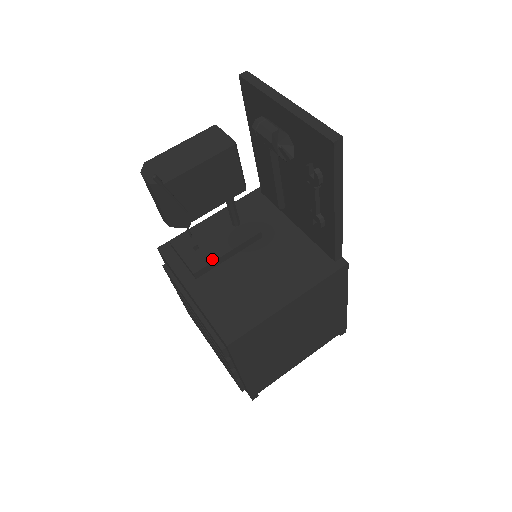
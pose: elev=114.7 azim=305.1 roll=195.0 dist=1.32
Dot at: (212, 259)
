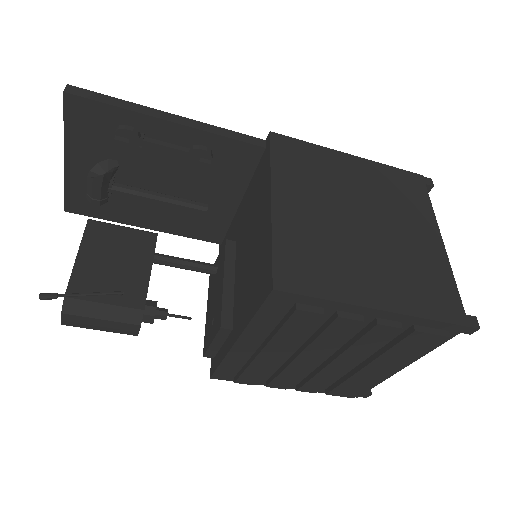
Dot at: (220, 302)
